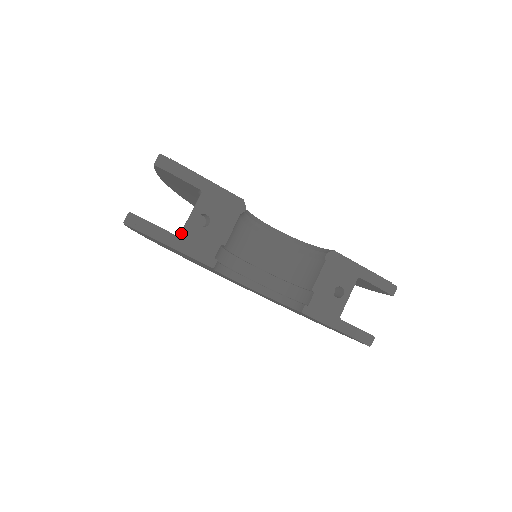
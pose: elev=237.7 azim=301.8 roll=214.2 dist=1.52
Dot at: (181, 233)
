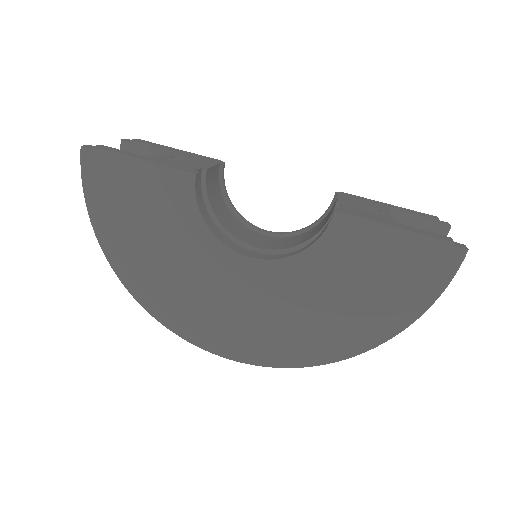
Dot at: (151, 157)
